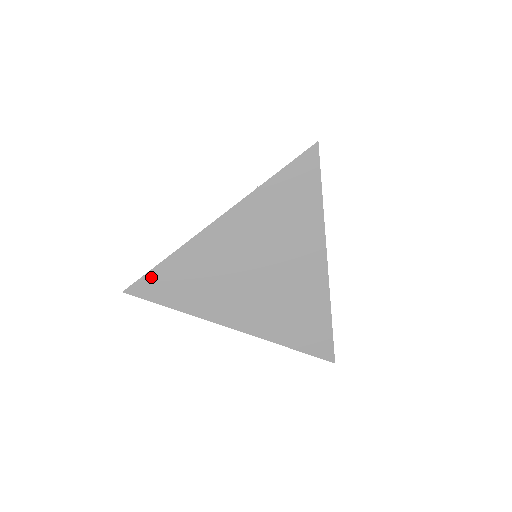
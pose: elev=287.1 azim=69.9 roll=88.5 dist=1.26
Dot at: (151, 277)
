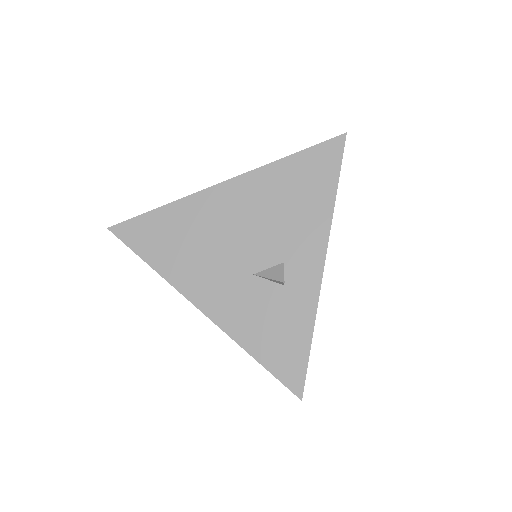
Dot at: (140, 221)
